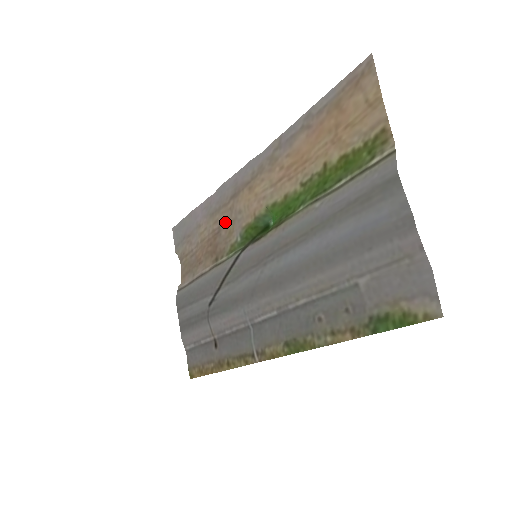
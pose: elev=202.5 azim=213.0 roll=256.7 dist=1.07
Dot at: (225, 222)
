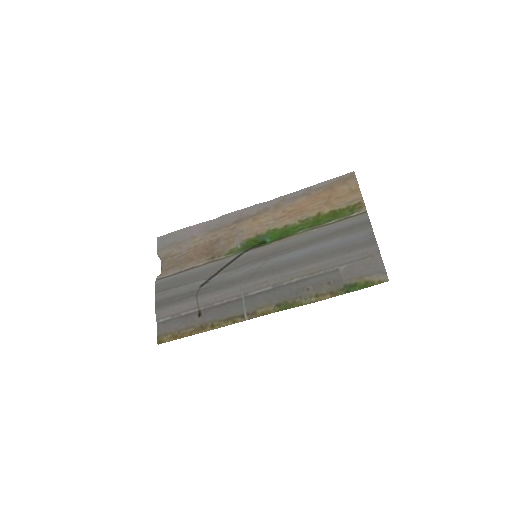
Dot at: (225, 236)
